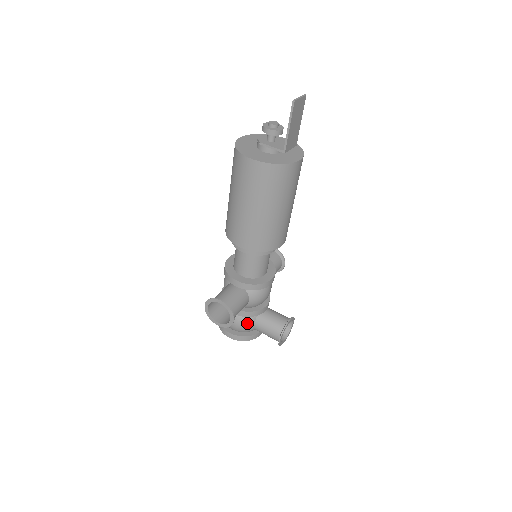
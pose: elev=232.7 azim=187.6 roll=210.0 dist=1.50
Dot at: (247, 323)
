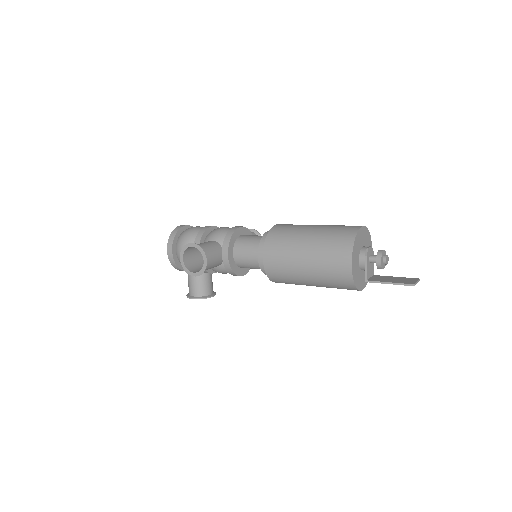
Dot at: occluded
